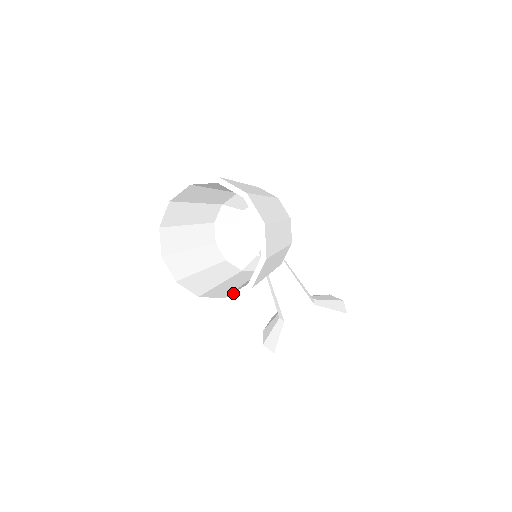
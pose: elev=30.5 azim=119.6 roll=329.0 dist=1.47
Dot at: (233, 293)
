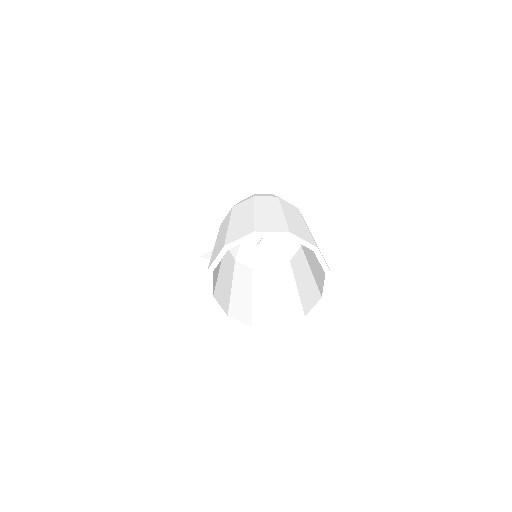
Dot at: (262, 327)
